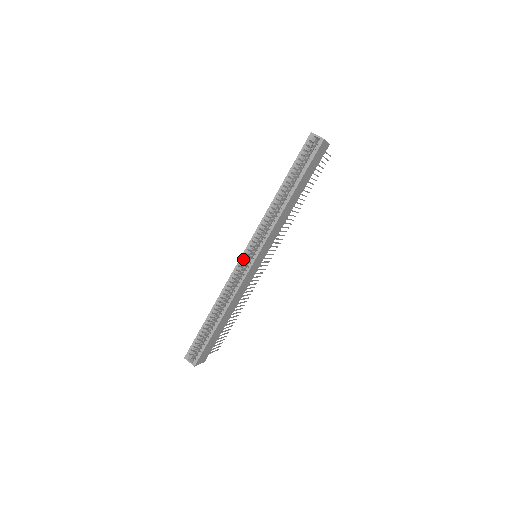
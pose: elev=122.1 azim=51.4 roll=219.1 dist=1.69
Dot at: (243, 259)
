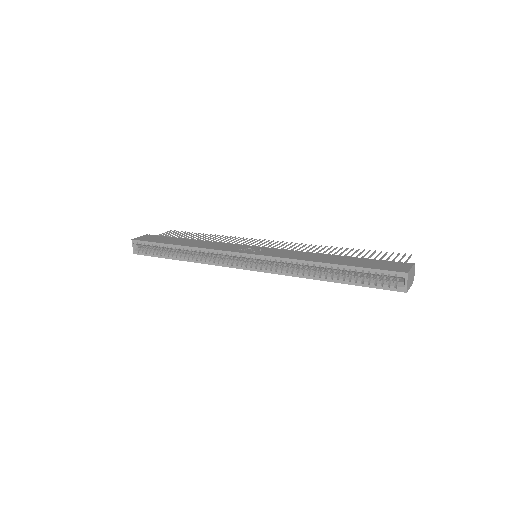
Dot at: (239, 256)
